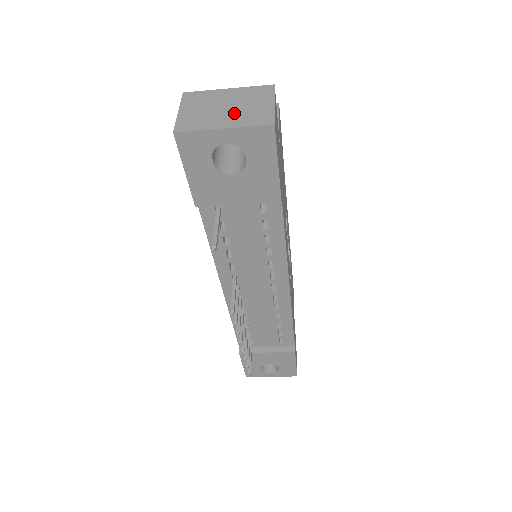
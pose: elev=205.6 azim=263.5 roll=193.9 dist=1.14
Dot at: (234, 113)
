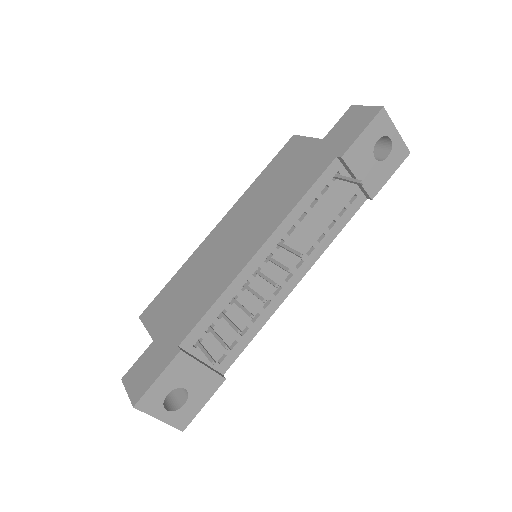
Dot at: occluded
